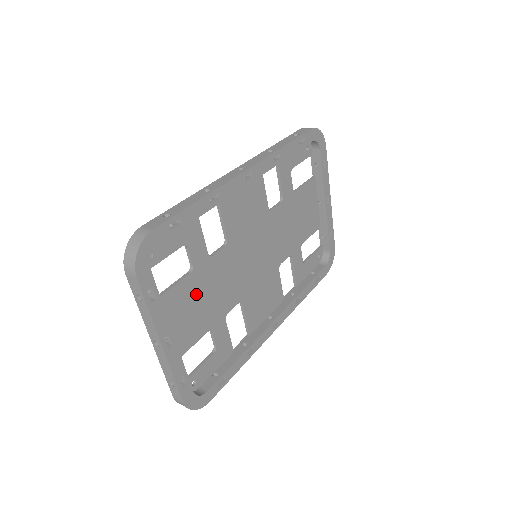
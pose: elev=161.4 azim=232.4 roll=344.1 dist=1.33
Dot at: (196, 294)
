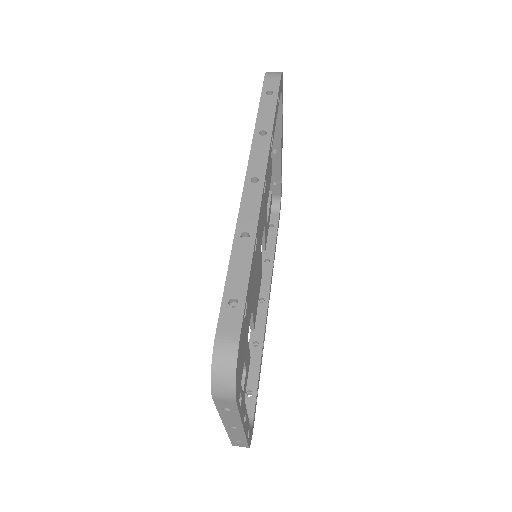
Dot at: occluded
